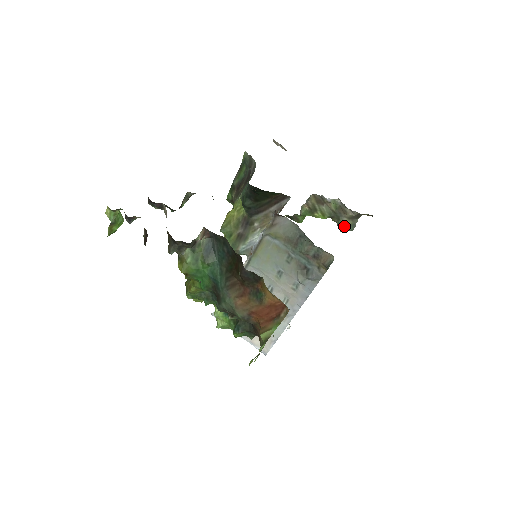
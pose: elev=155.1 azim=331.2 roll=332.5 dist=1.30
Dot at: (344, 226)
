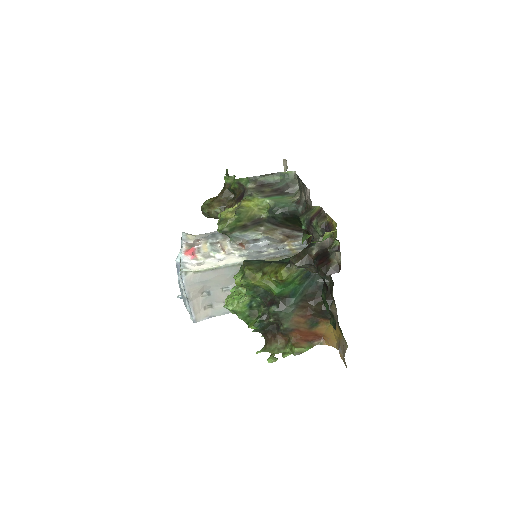
Dot at: occluded
